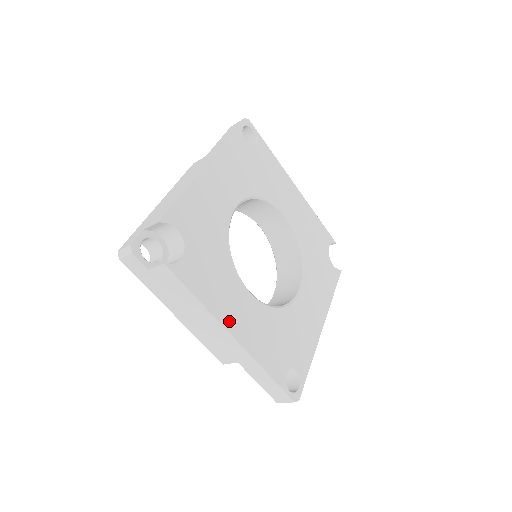
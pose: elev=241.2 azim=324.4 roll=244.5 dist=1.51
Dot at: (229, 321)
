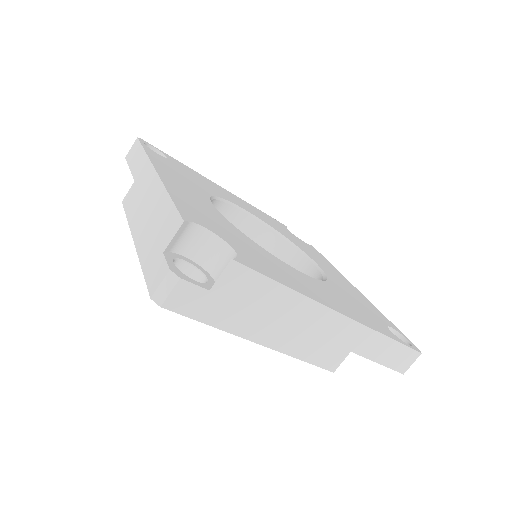
Dot at: (322, 300)
